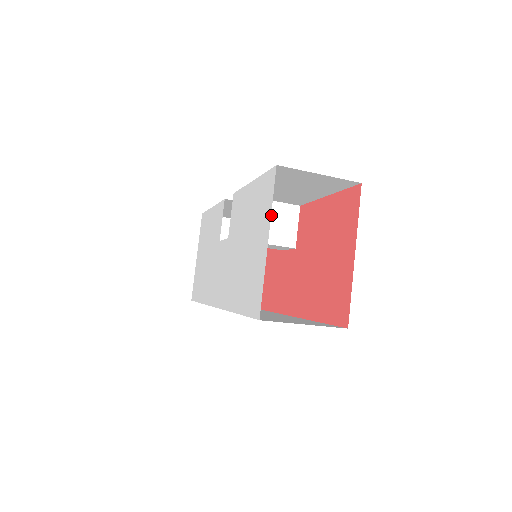
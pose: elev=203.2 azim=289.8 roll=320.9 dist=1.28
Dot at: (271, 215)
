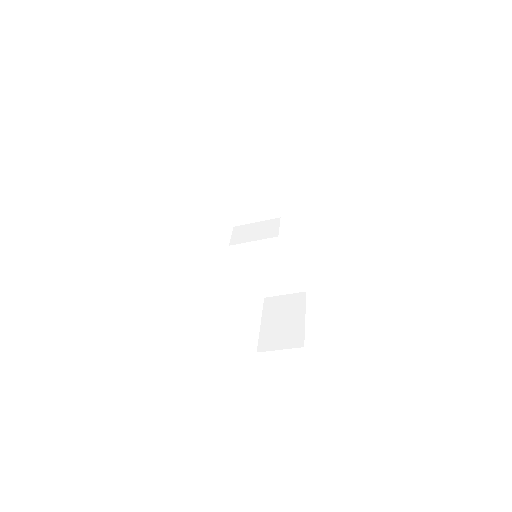
Dot at: (259, 228)
